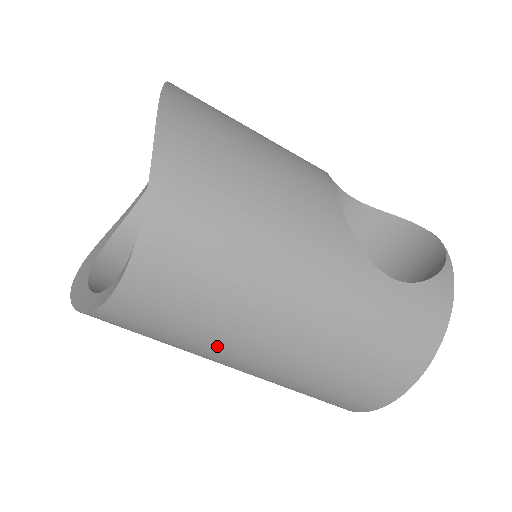
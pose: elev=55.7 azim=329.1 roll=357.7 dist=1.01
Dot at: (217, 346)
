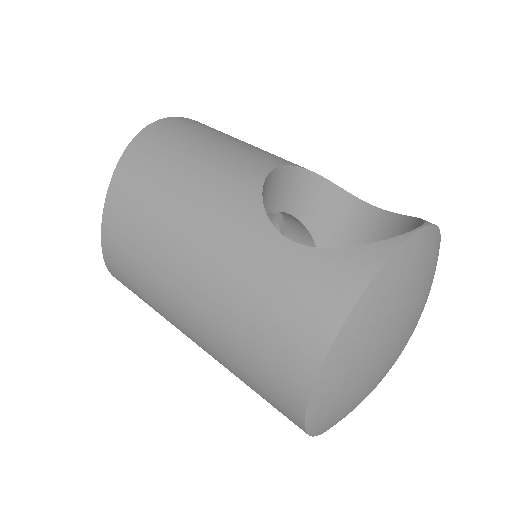
Dot at: (160, 302)
